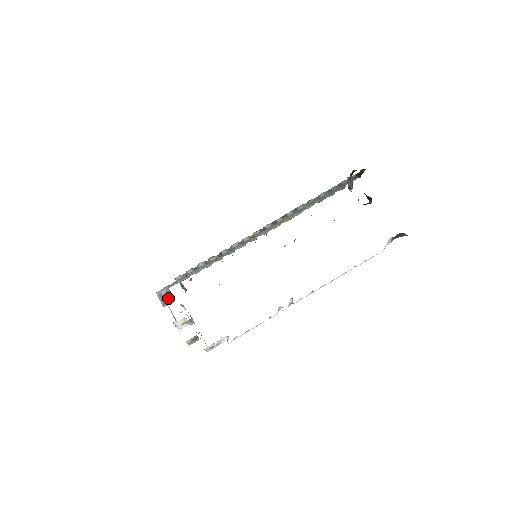
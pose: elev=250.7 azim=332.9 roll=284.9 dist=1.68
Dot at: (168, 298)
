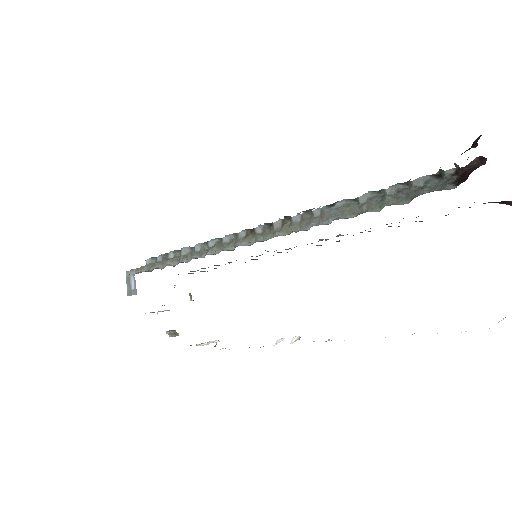
Dot at: (133, 286)
